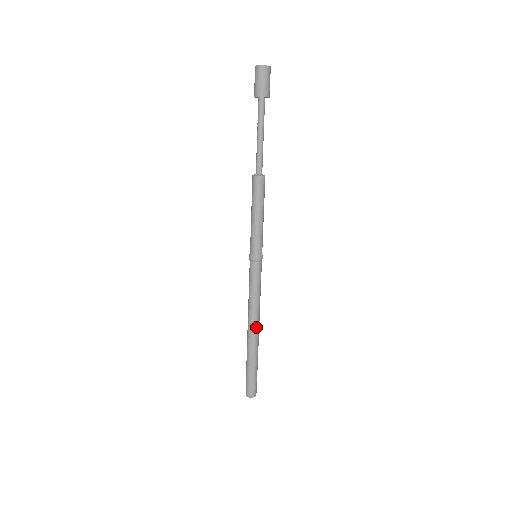
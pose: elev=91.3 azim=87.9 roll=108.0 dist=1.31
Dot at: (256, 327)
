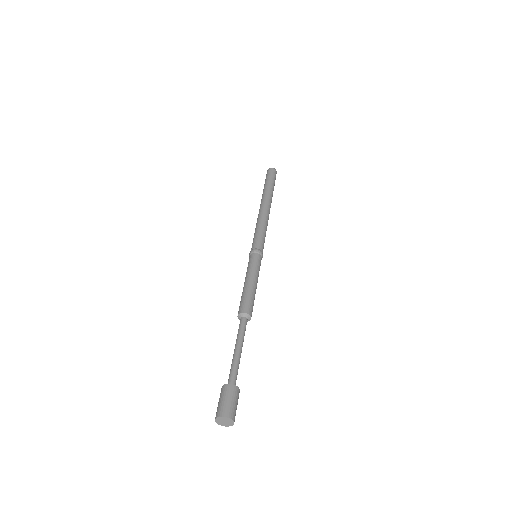
Dot at: occluded
